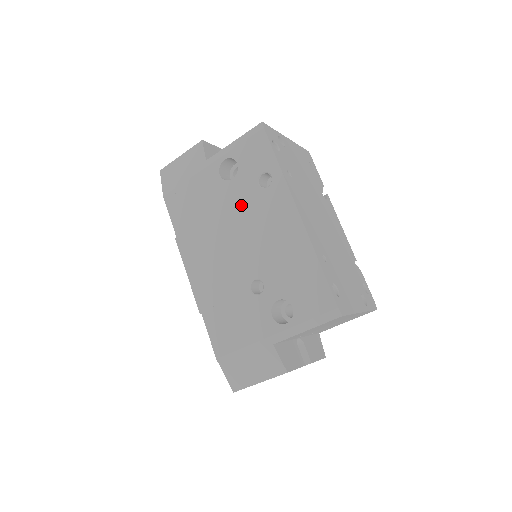
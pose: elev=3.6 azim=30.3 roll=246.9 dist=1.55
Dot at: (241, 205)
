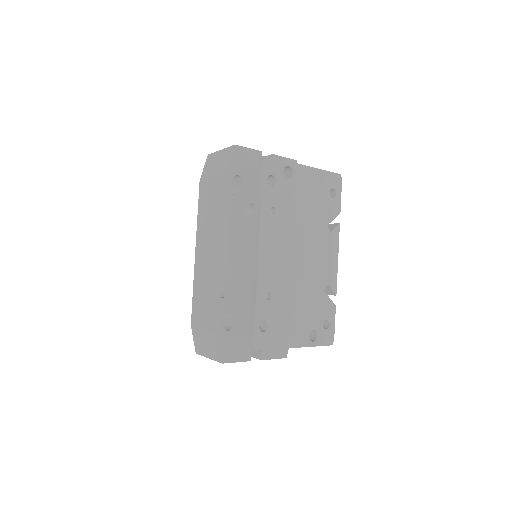
Dot at: (233, 221)
